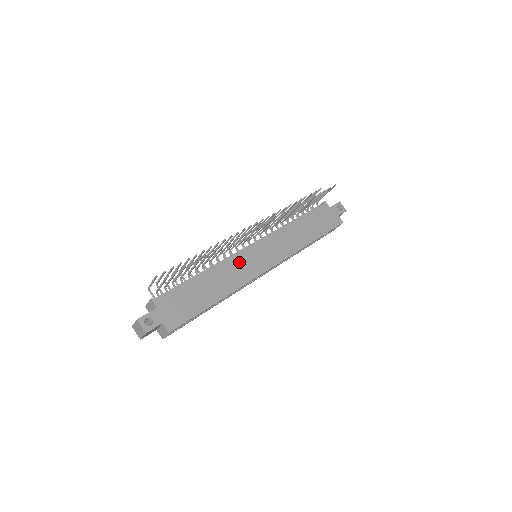
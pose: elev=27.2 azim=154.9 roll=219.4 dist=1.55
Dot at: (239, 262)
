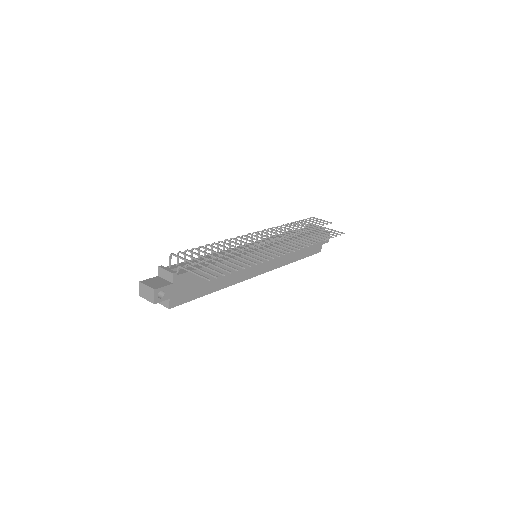
Dot at: (245, 261)
